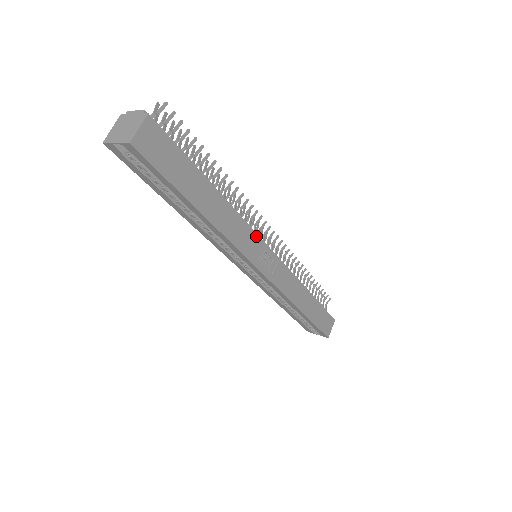
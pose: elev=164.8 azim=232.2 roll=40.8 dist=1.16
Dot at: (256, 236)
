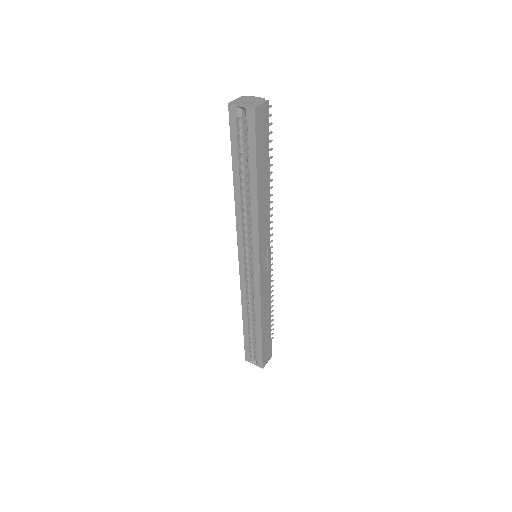
Dot at: (269, 236)
